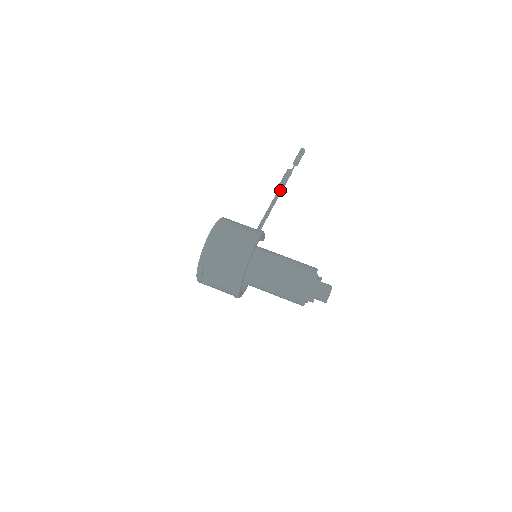
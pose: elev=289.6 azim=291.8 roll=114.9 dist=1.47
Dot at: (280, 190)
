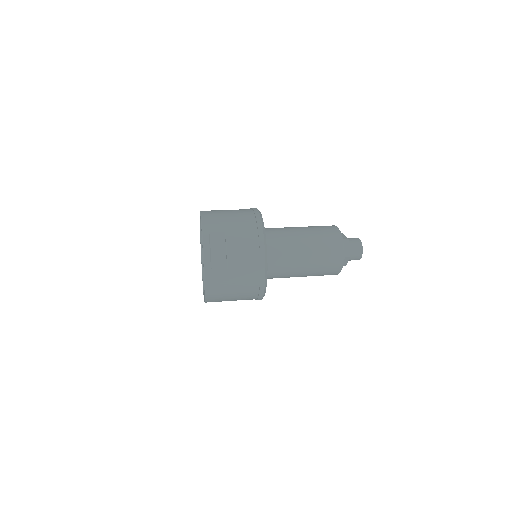
Dot at: occluded
